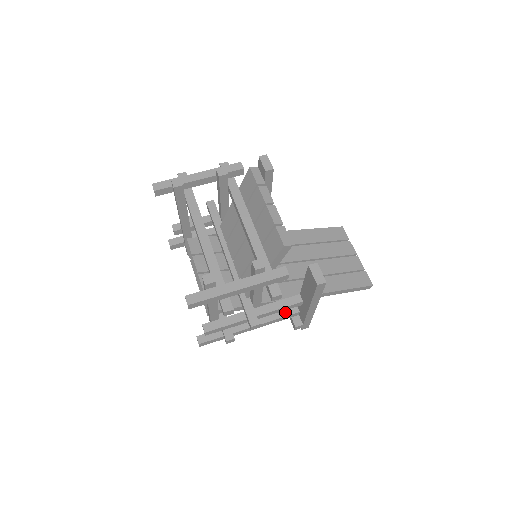
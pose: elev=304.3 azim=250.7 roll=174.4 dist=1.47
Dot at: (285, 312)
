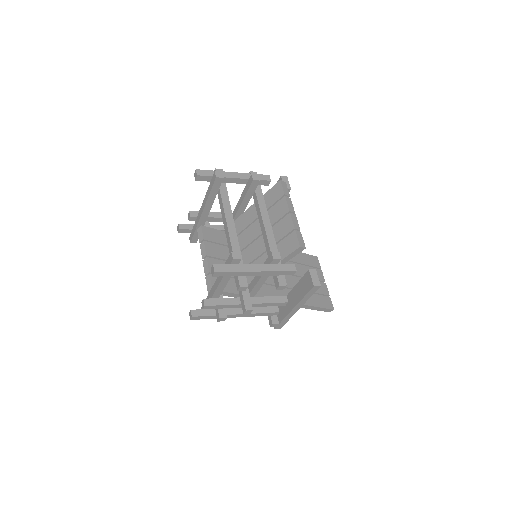
Dot at: (268, 309)
